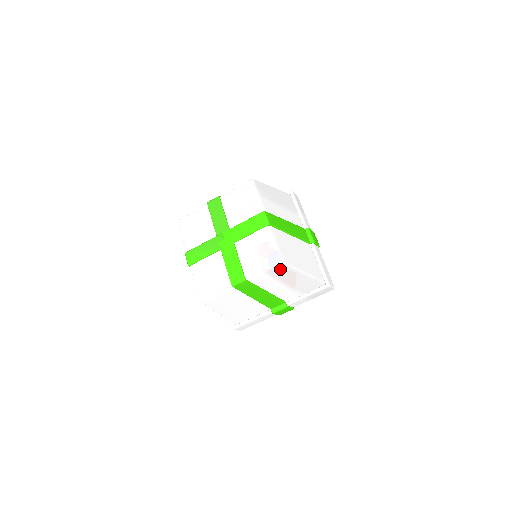
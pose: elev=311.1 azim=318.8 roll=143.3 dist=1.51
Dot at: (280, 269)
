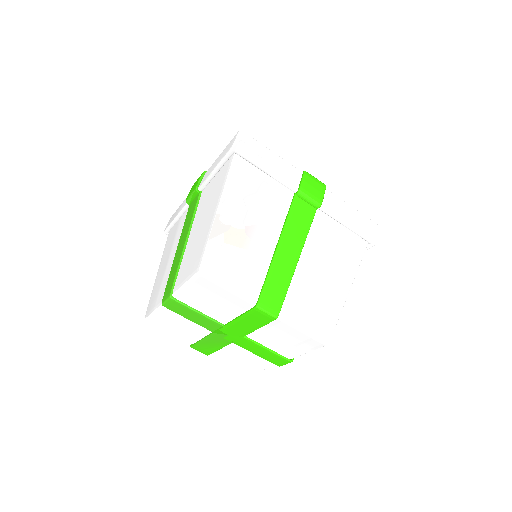
Dot at: occluded
